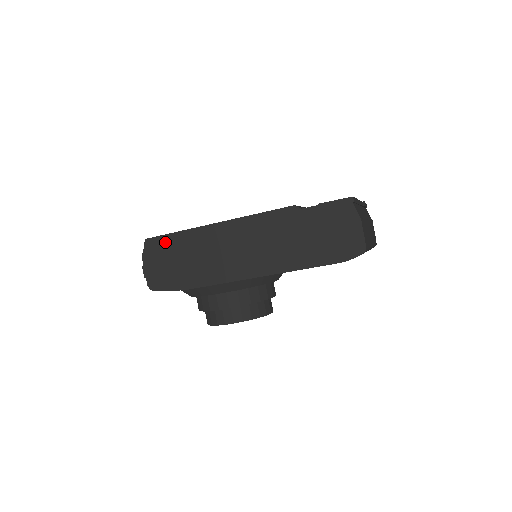
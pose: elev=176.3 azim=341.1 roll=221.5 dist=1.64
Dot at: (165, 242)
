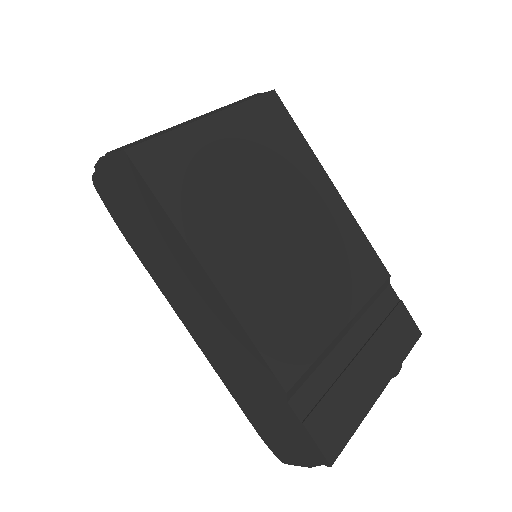
Dot at: (143, 191)
